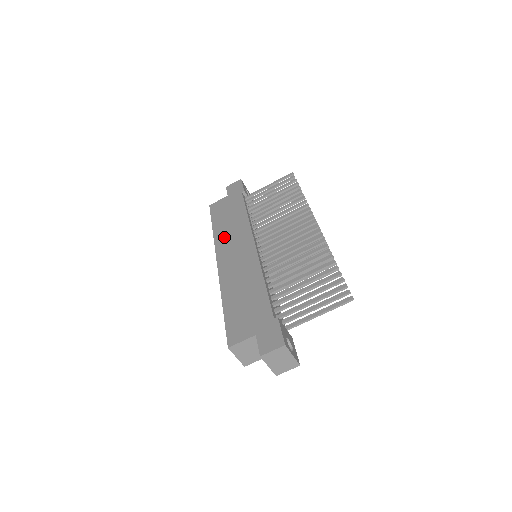
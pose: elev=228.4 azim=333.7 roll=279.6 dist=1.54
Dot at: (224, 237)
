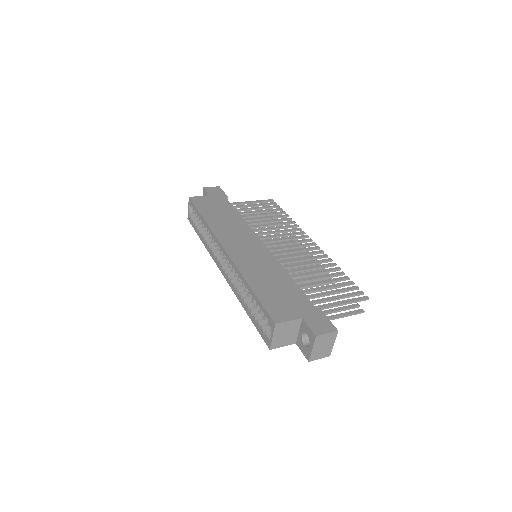
Dot at: (223, 229)
